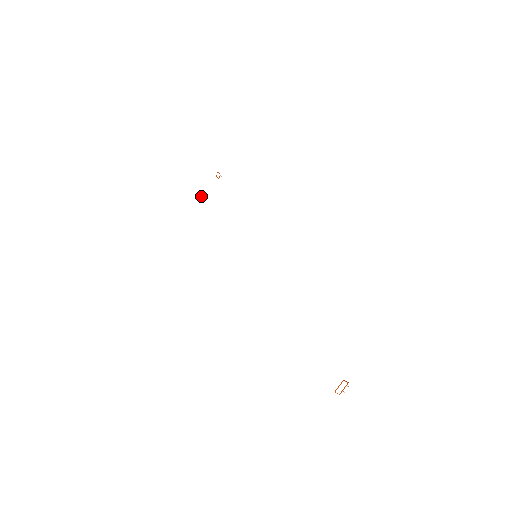
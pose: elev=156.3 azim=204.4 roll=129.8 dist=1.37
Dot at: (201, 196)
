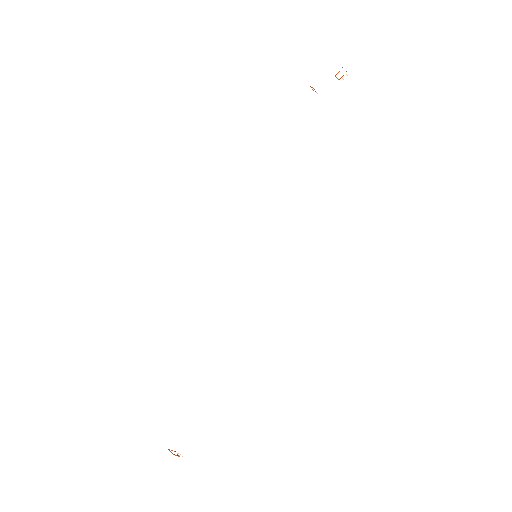
Dot at: (311, 87)
